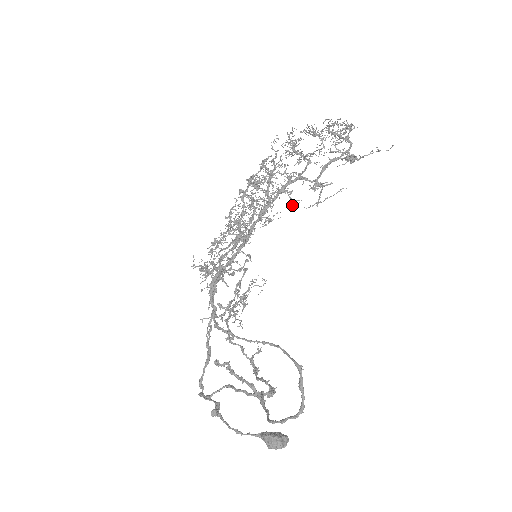
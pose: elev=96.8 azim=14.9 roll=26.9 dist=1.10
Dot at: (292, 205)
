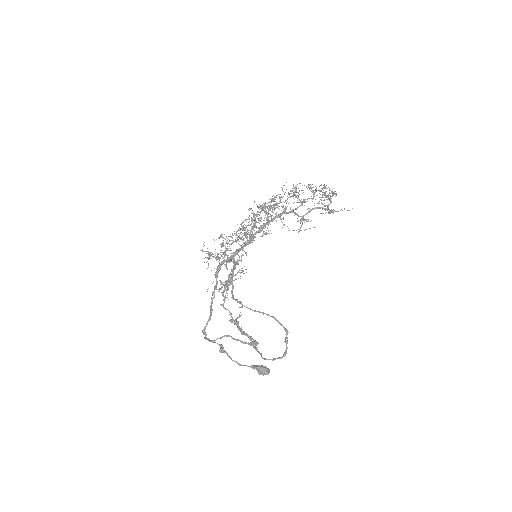
Dot at: (282, 227)
